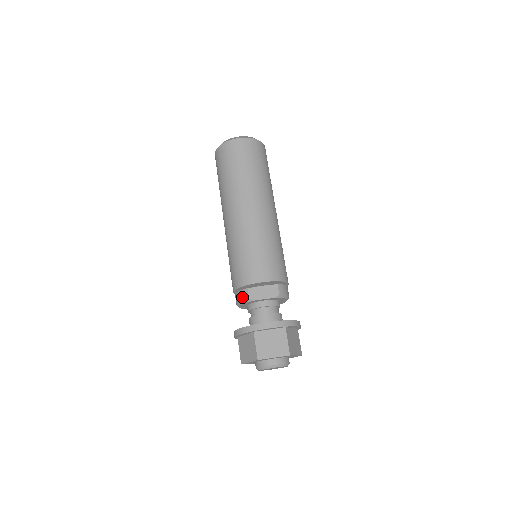
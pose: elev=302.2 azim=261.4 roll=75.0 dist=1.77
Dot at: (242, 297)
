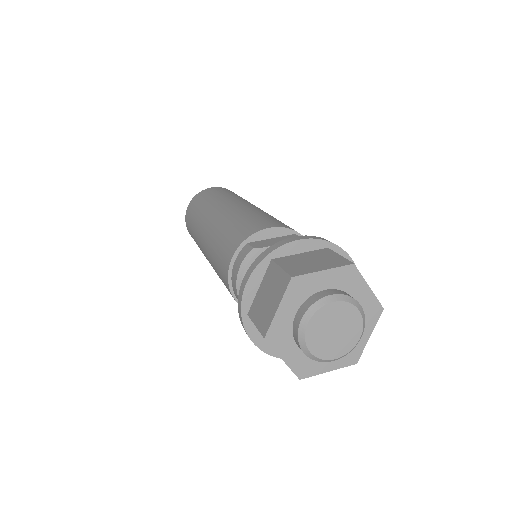
Dot at: (242, 257)
